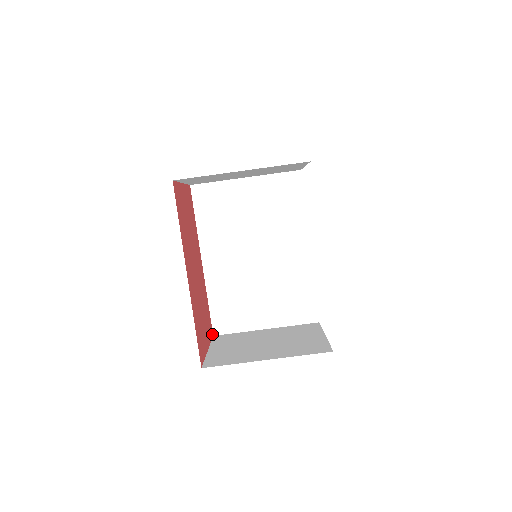
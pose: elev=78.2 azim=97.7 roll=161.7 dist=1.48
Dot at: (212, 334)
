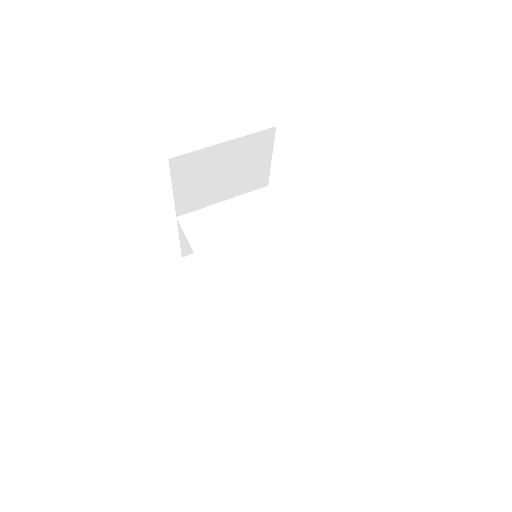
Dot at: (238, 341)
